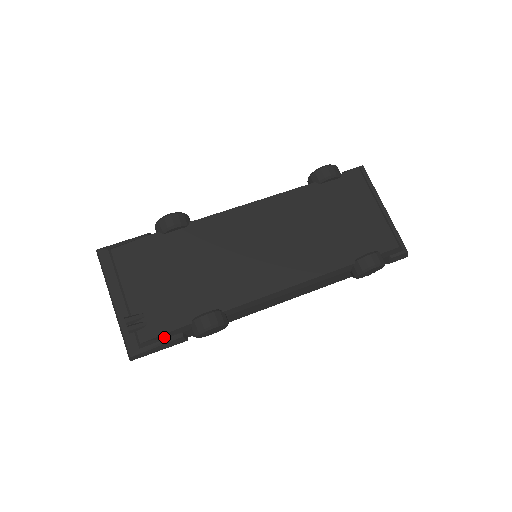
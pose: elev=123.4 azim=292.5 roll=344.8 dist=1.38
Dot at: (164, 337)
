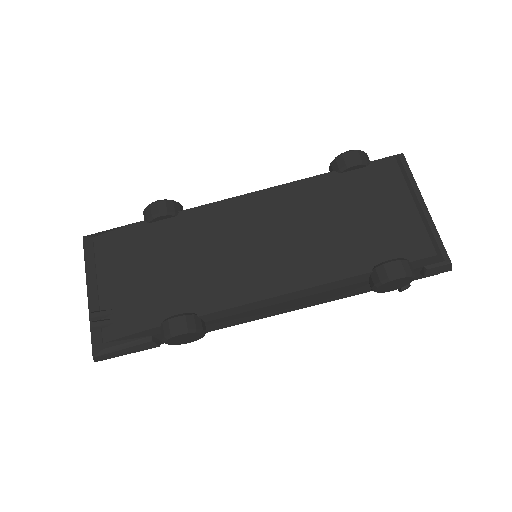
Dot at: (130, 339)
